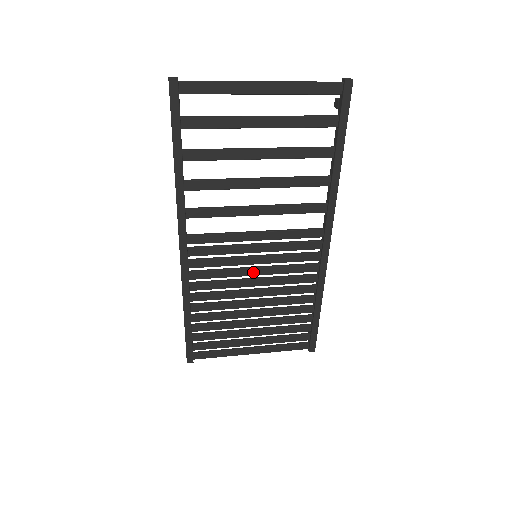
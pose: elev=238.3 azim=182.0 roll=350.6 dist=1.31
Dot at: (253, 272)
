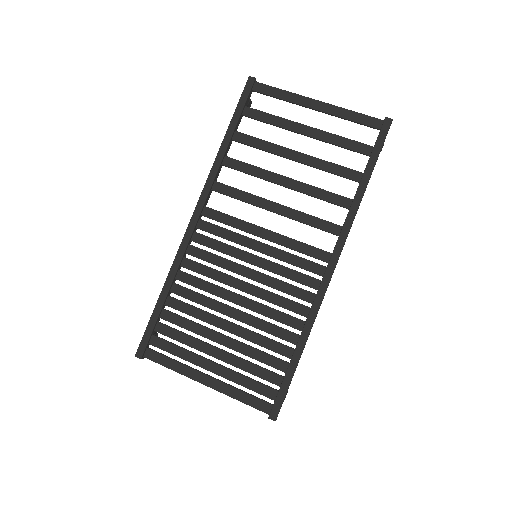
Dot at: (246, 272)
